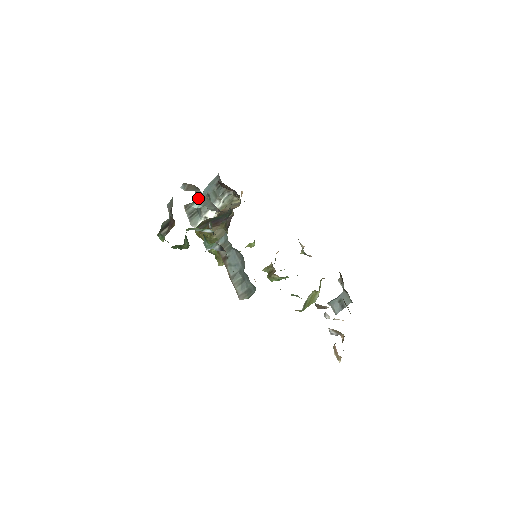
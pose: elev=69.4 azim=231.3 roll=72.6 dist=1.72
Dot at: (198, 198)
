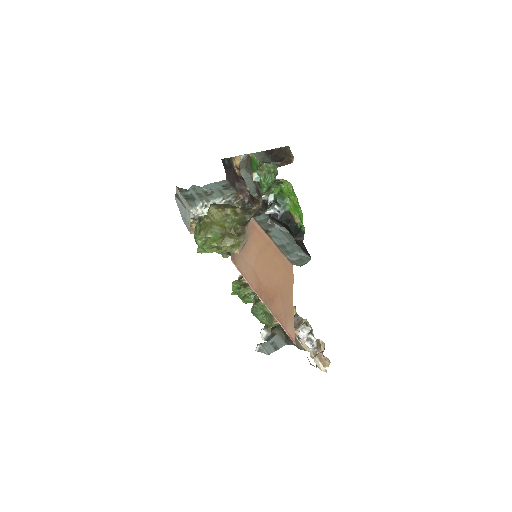
Dot at: (198, 188)
